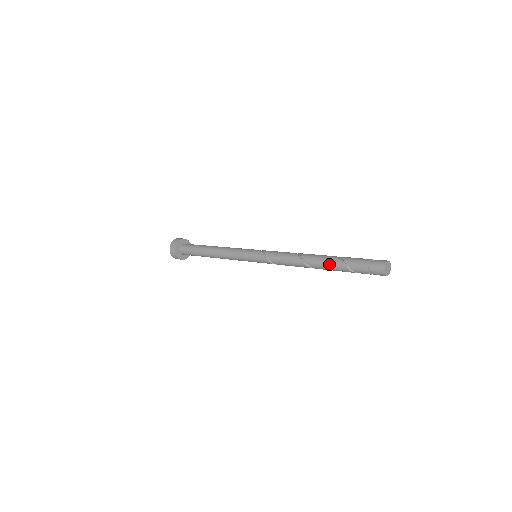
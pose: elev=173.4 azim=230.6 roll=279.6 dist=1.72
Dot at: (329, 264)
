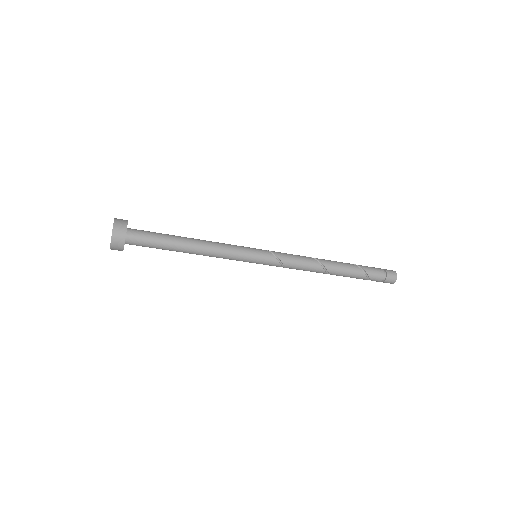
Dot at: (350, 270)
